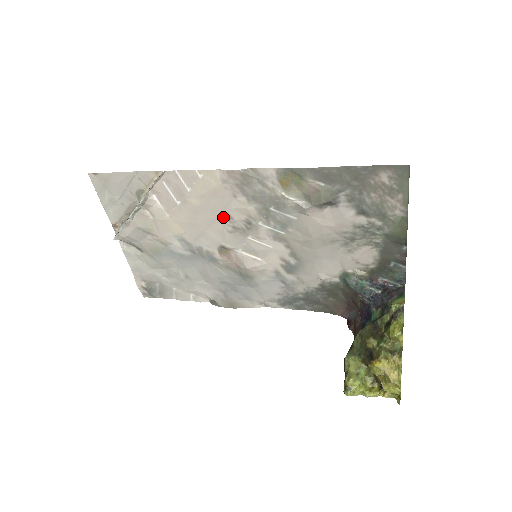
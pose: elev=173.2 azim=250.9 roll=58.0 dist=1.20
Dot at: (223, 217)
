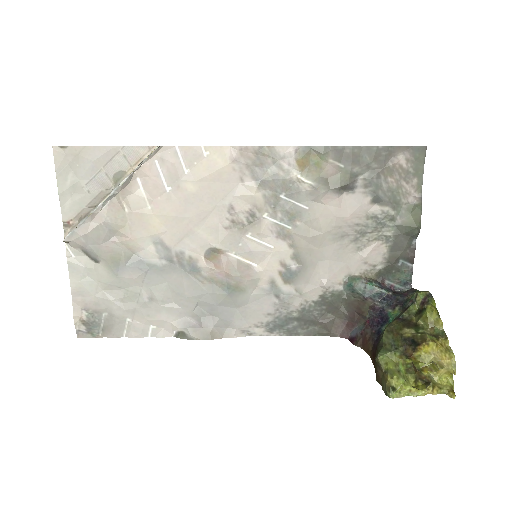
Dot at: (222, 208)
